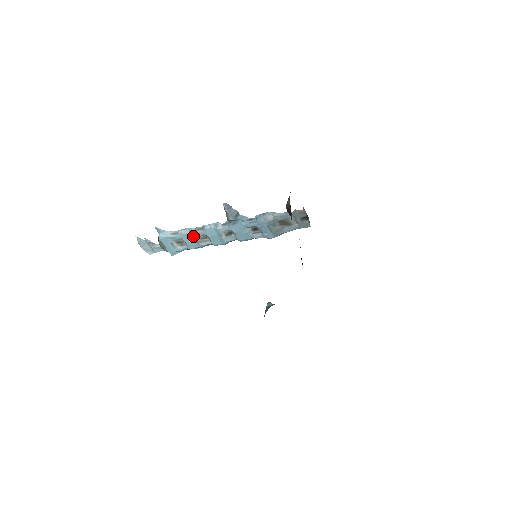
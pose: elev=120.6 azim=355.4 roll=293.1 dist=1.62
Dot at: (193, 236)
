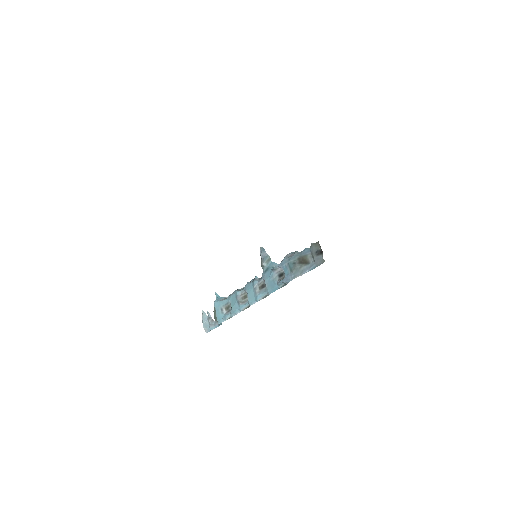
Dot at: (237, 295)
